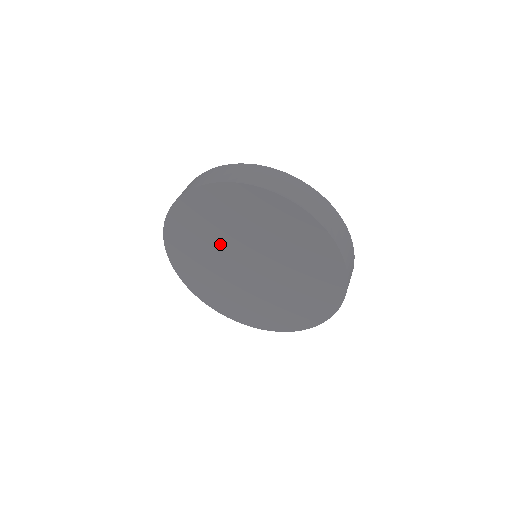
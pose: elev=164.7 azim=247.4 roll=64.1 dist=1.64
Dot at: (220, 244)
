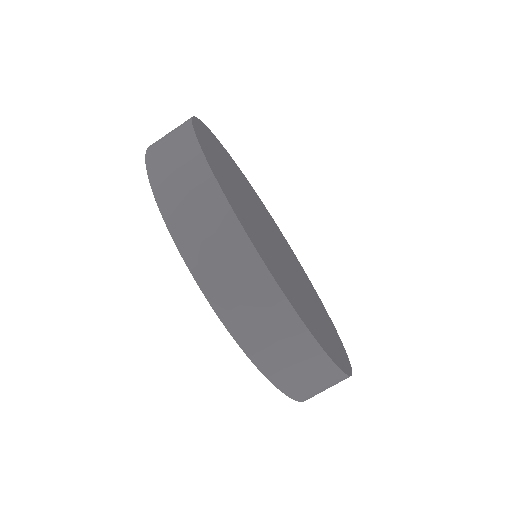
Dot at: occluded
